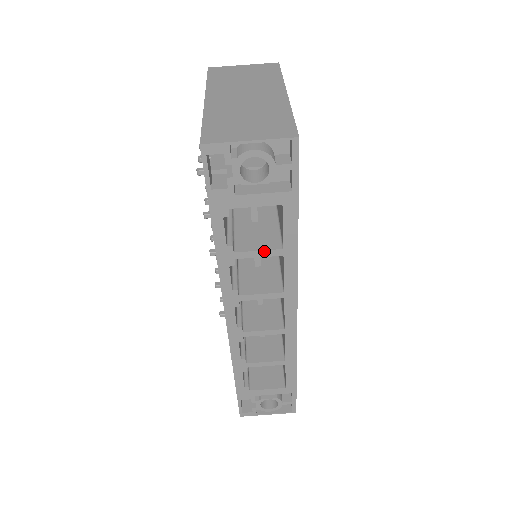
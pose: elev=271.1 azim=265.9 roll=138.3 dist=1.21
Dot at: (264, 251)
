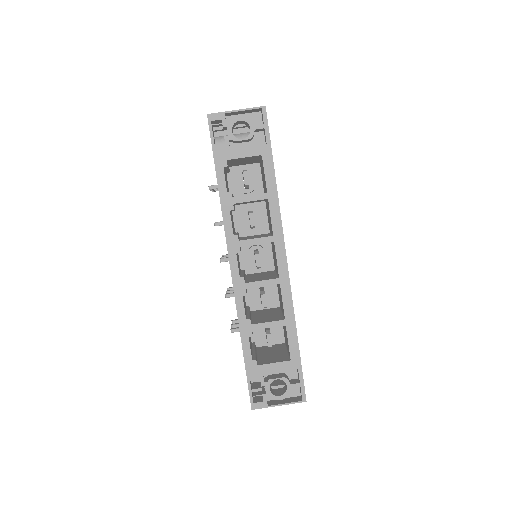
Dot at: (254, 195)
